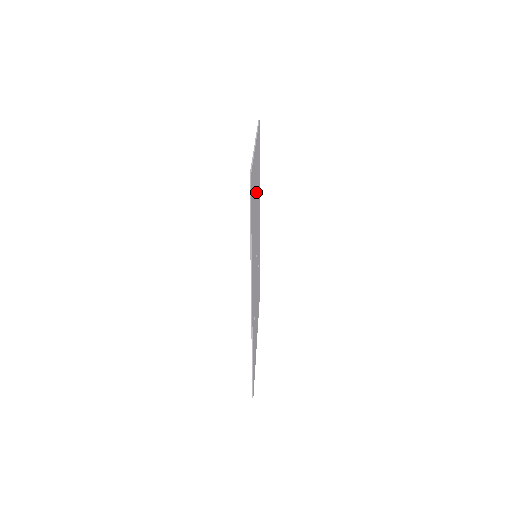
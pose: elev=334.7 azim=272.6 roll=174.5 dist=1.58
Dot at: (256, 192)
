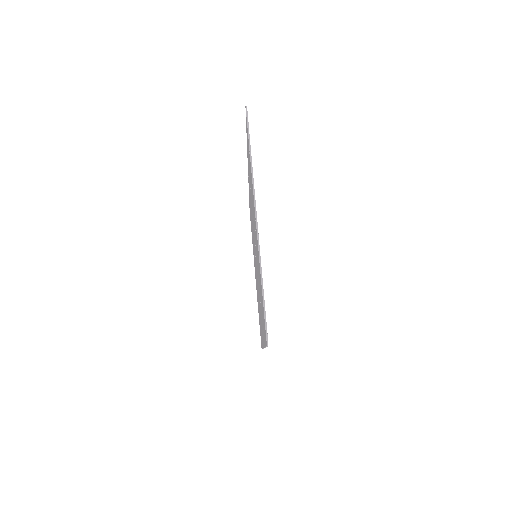
Dot at: occluded
